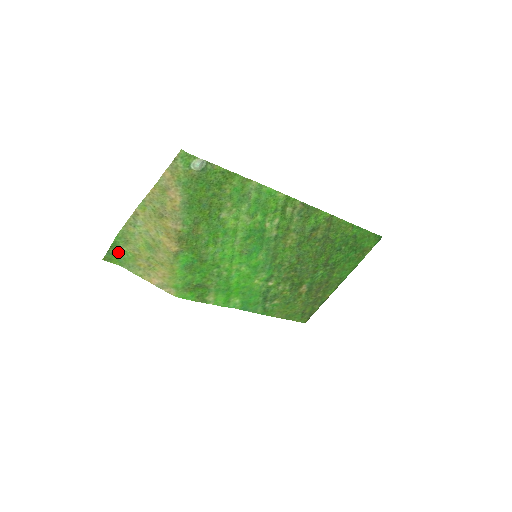
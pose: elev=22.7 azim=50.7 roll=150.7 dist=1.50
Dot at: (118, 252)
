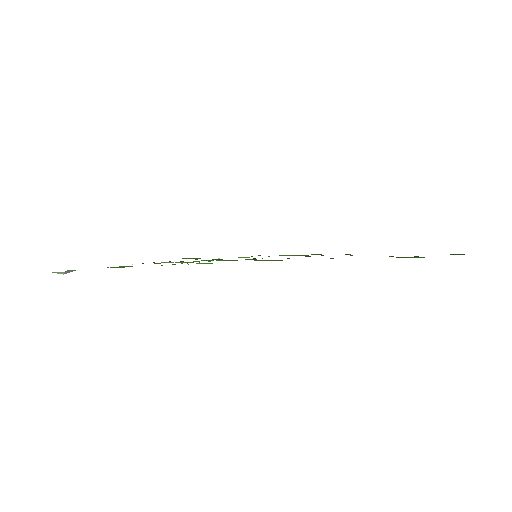
Dot at: occluded
